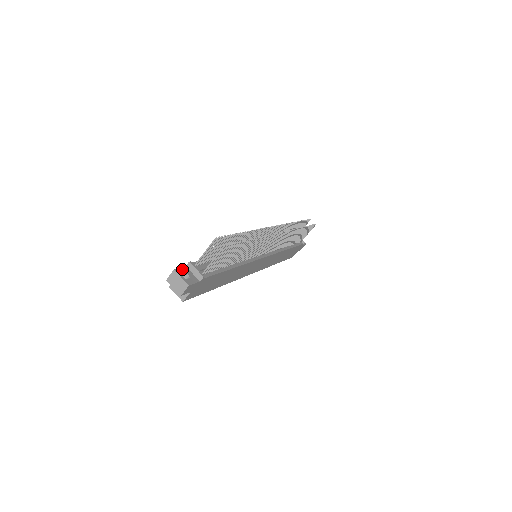
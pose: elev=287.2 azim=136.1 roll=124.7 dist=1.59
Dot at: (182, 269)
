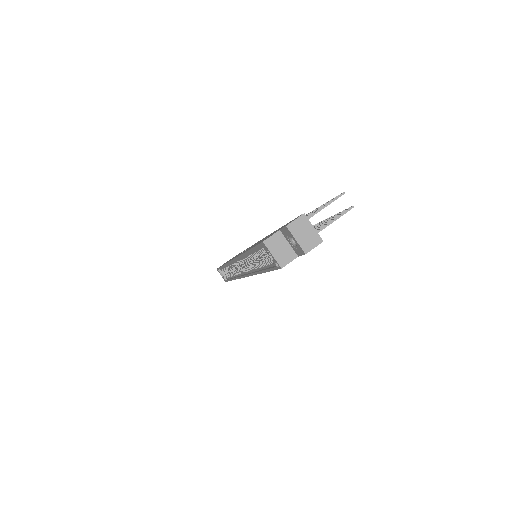
Dot at: occluded
